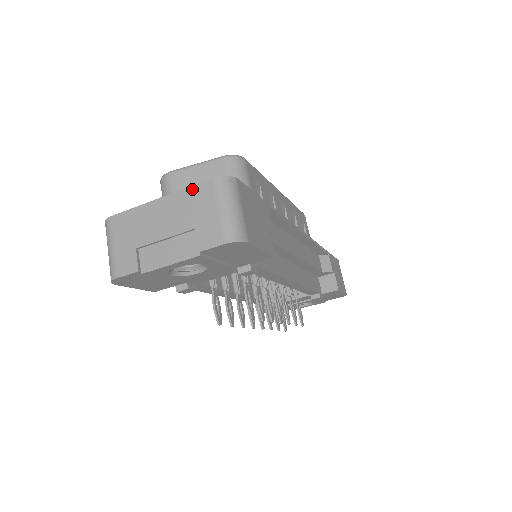
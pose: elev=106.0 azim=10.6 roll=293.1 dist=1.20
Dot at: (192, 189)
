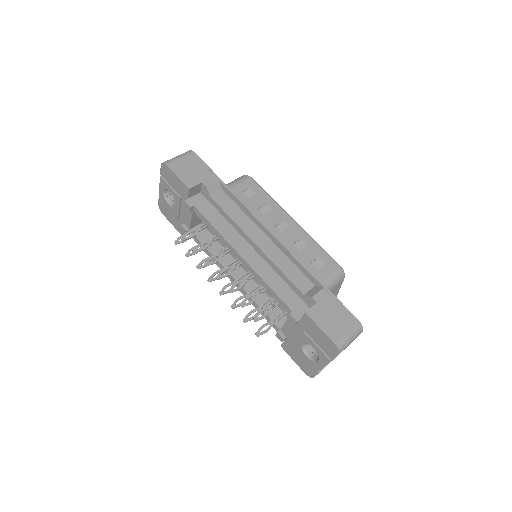
Dot at: occluded
